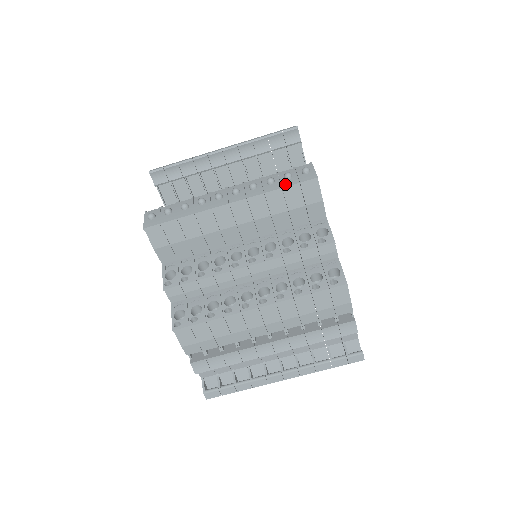
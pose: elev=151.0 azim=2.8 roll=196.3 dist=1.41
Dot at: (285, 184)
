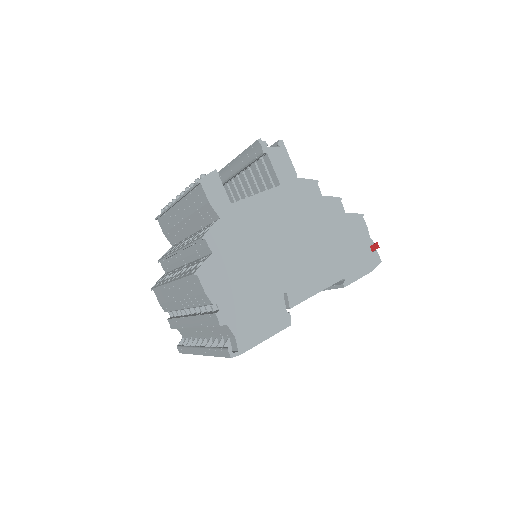
Dot at: (190, 188)
